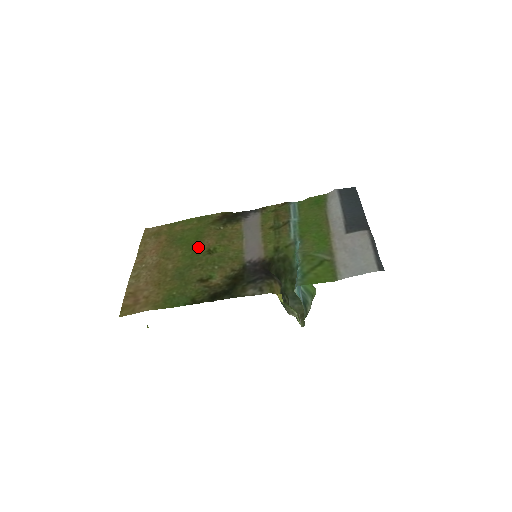
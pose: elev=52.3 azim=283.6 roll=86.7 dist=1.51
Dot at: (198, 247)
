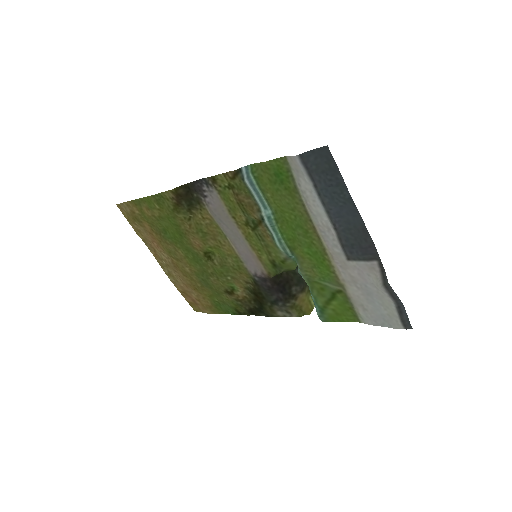
Dot at: (192, 249)
